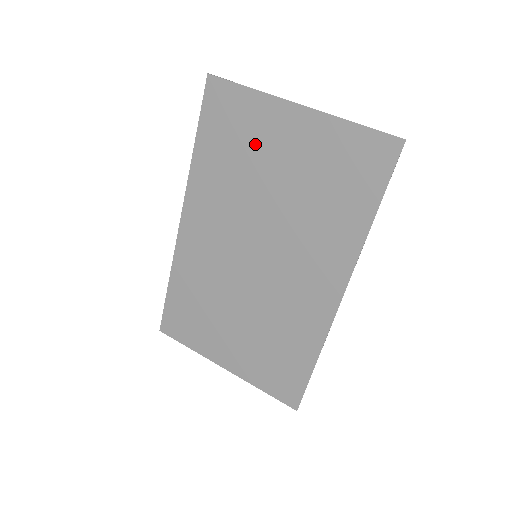
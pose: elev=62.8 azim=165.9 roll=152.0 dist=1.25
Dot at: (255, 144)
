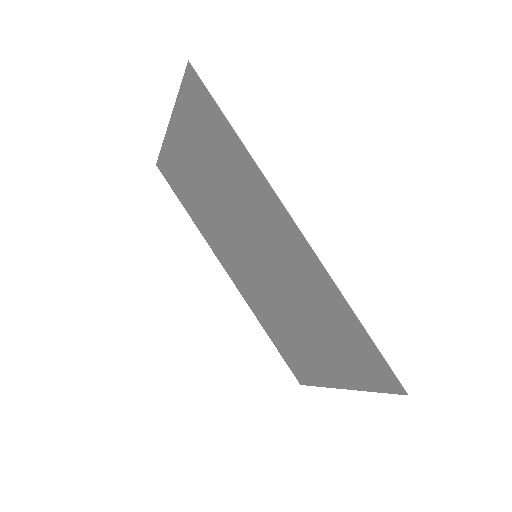
Dot at: (189, 176)
